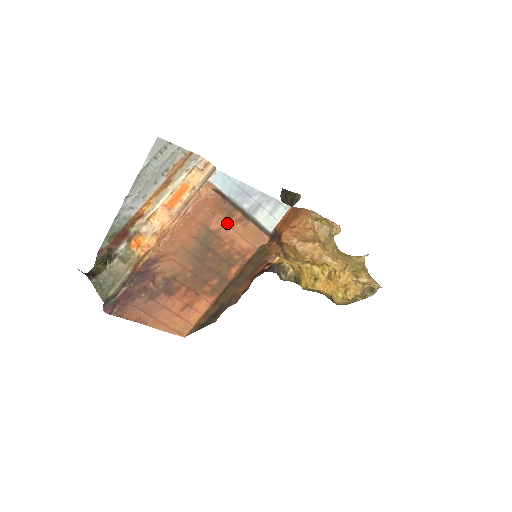
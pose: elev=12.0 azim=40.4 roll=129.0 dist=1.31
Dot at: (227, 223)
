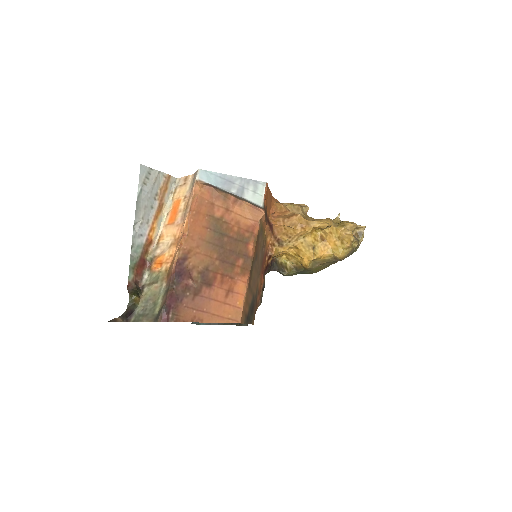
Dot at: (226, 209)
